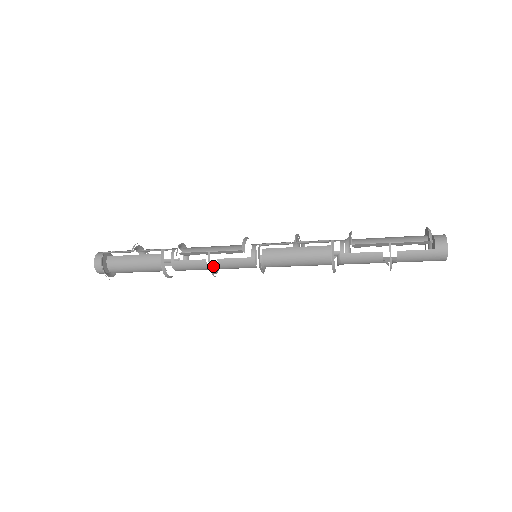
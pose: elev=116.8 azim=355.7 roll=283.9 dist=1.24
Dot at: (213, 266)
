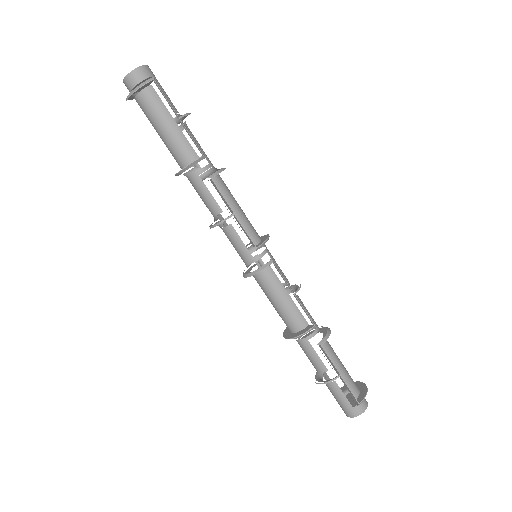
Dot at: occluded
